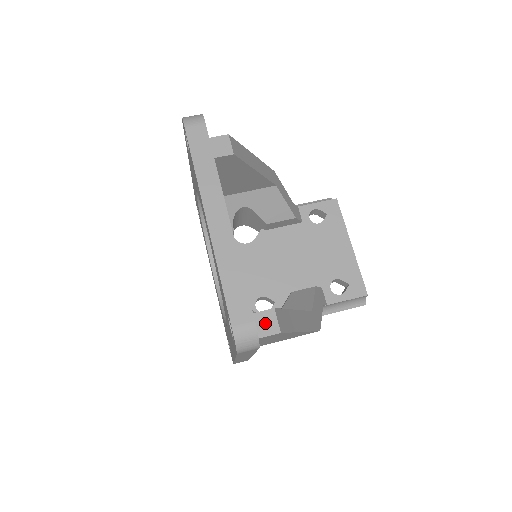
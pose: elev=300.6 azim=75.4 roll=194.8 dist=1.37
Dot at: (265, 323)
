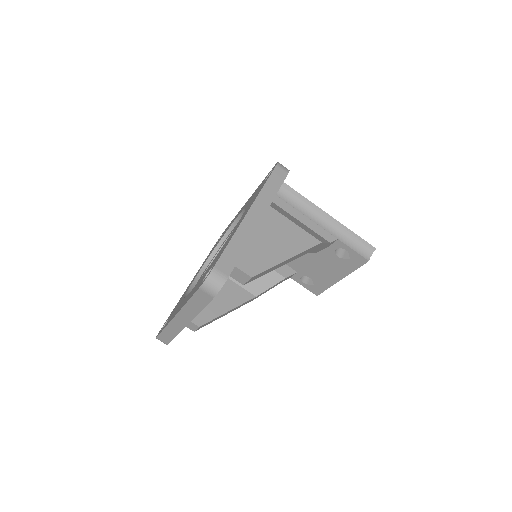
Dot at: (190, 325)
